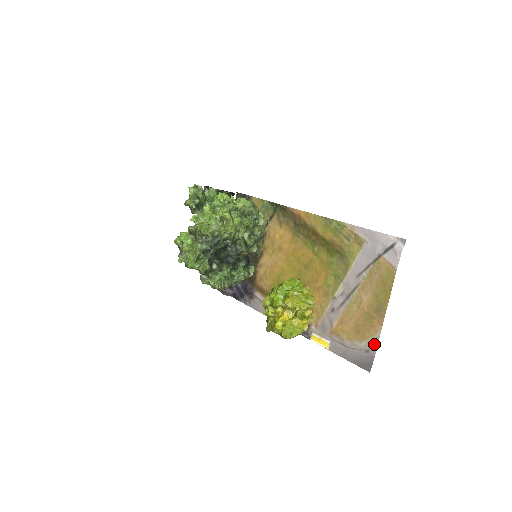
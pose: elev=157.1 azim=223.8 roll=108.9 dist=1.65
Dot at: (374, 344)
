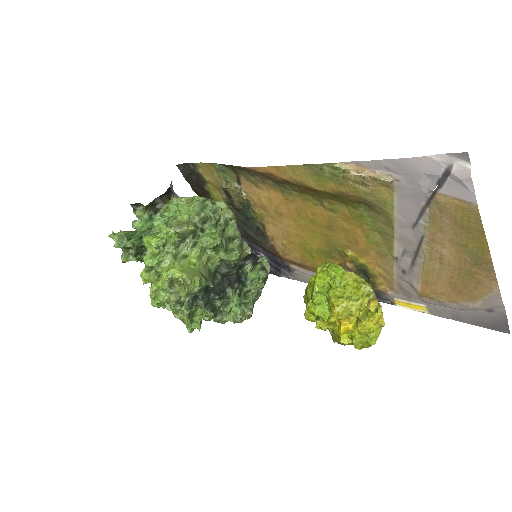
Dot at: (496, 303)
